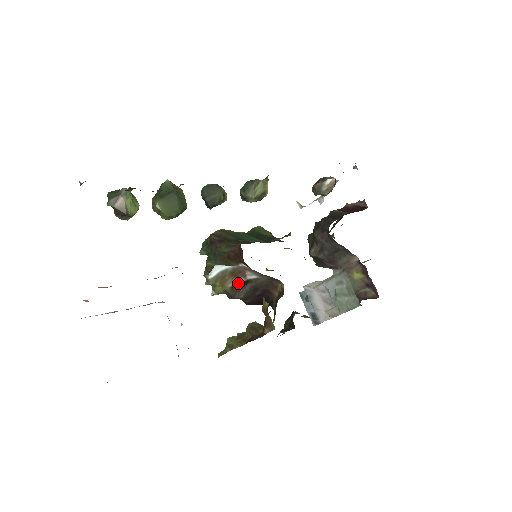
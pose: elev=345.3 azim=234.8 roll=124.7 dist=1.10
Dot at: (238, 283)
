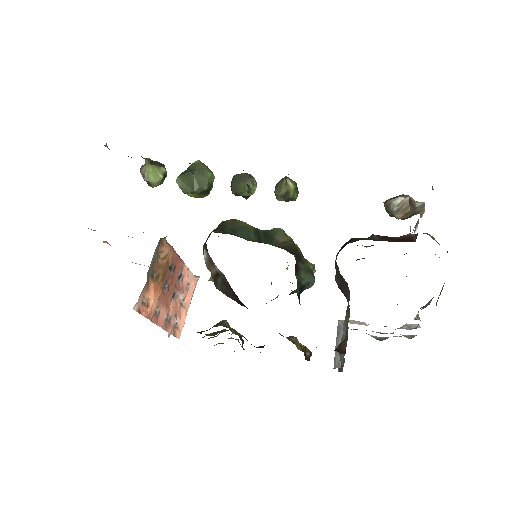
Dot at: (215, 273)
